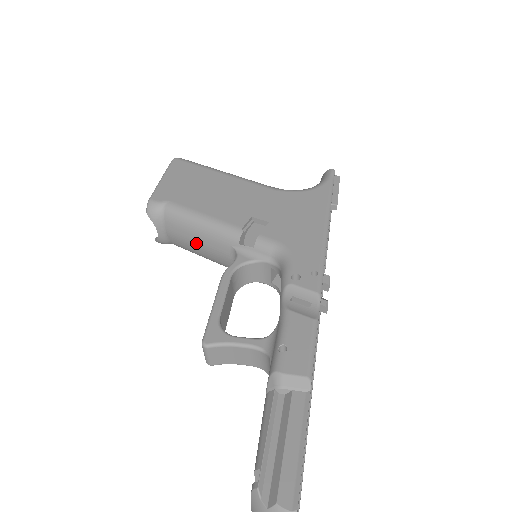
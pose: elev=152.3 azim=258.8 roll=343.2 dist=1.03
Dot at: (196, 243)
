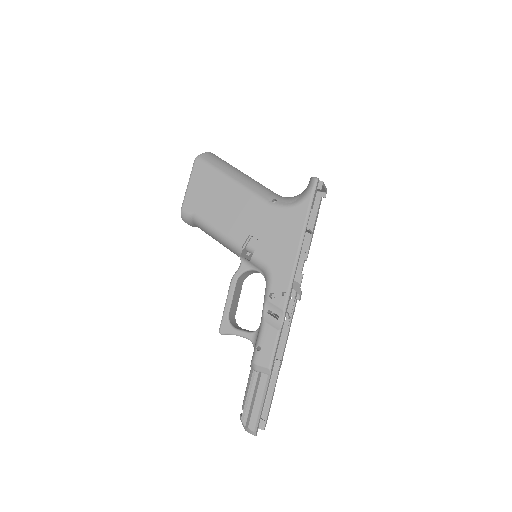
Dot at: occluded
